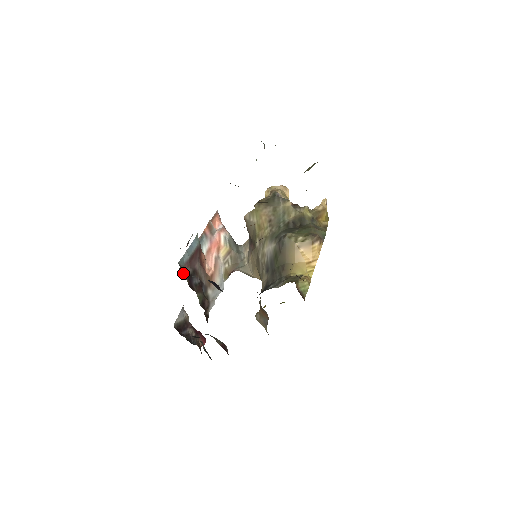
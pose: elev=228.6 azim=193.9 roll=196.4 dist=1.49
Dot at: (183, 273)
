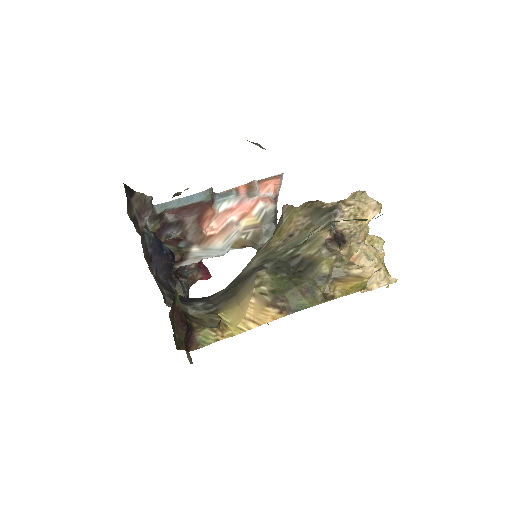
Dot at: (150, 219)
